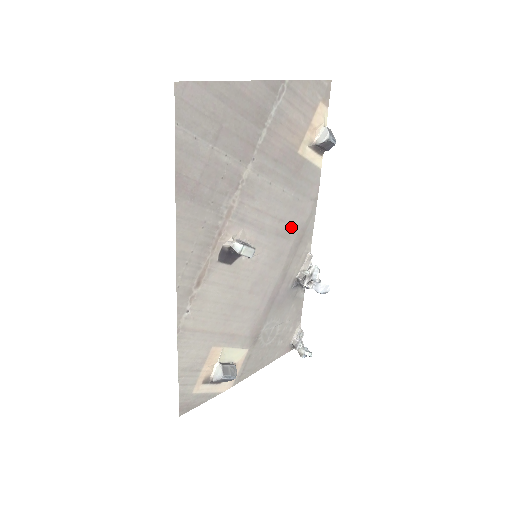
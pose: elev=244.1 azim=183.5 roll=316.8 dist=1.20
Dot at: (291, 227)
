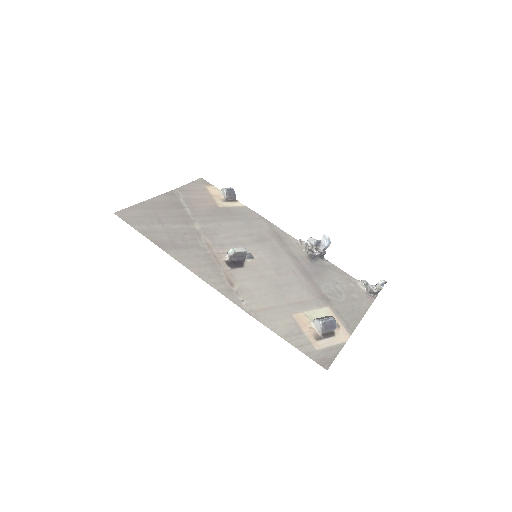
Dot at: (263, 235)
